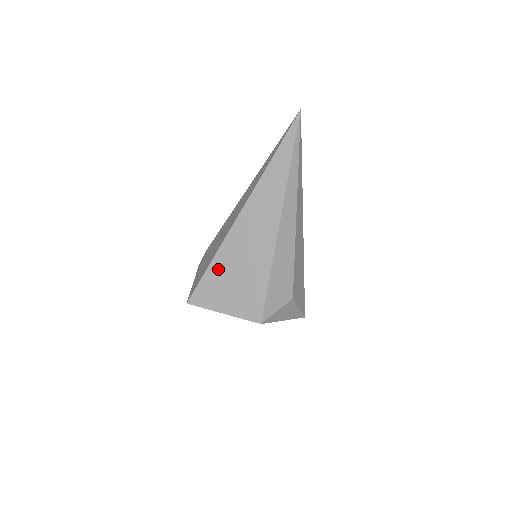
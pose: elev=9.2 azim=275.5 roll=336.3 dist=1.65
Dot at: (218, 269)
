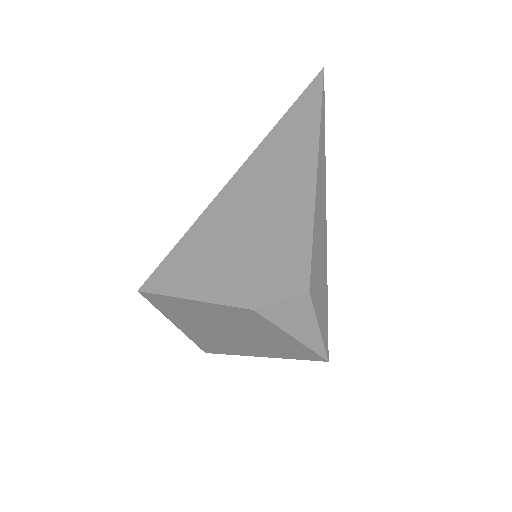
Dot at: (196, 239)
